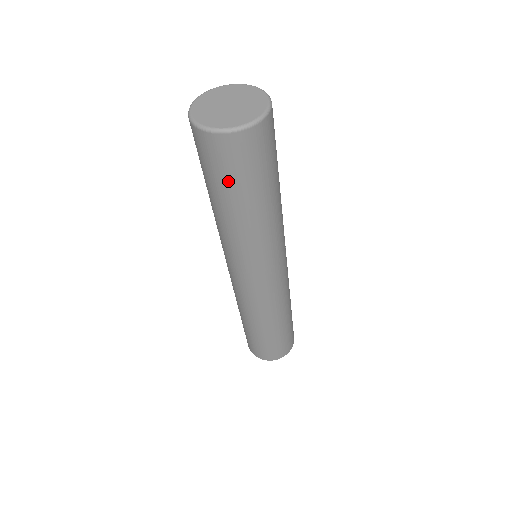
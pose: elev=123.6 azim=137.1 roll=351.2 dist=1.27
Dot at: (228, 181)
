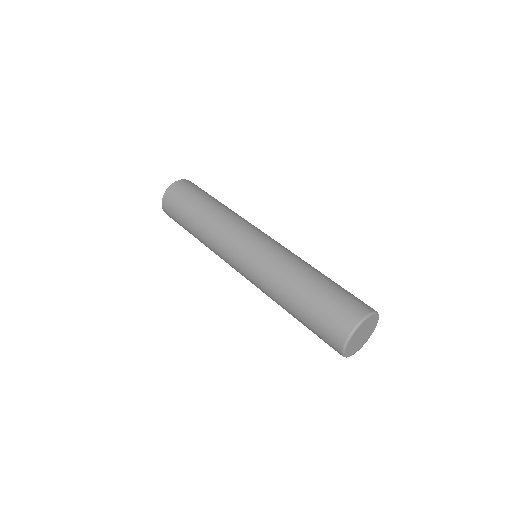
Dot at: occluded
